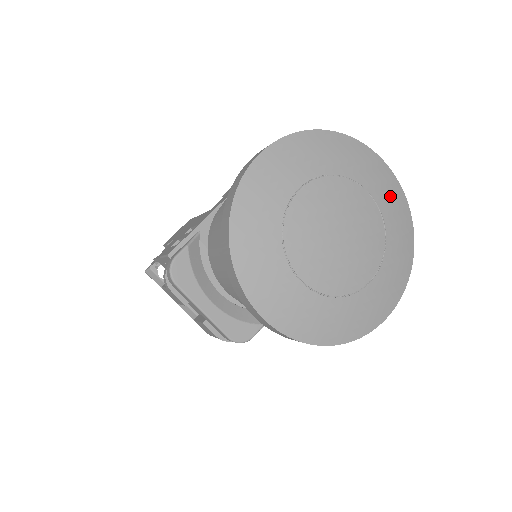
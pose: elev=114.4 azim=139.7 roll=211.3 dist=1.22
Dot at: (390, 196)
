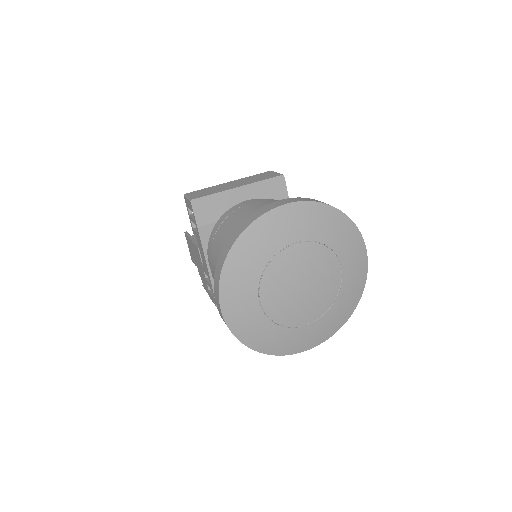
Dot at: (304, 222)
